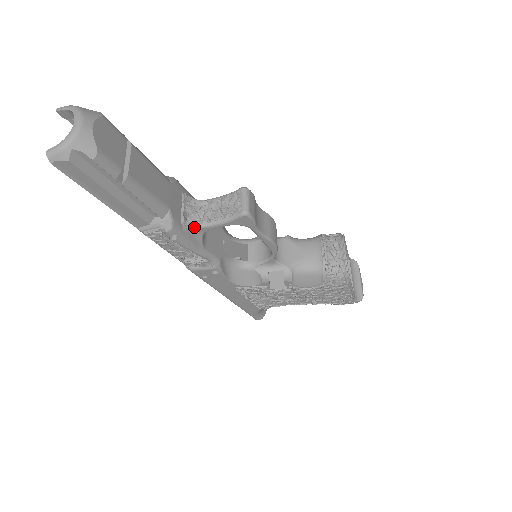
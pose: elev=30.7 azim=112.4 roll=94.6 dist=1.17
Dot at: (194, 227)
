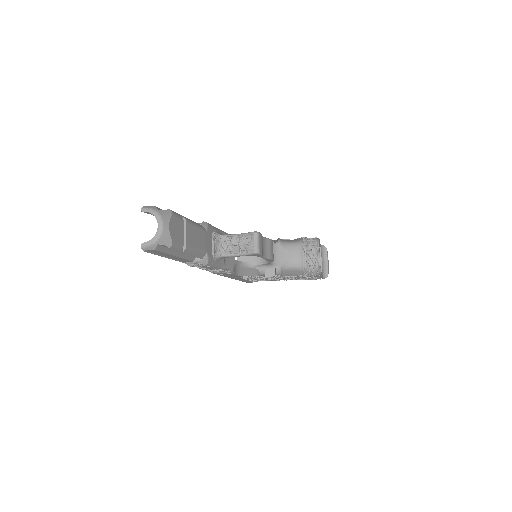
Dot at: (220, 257)
